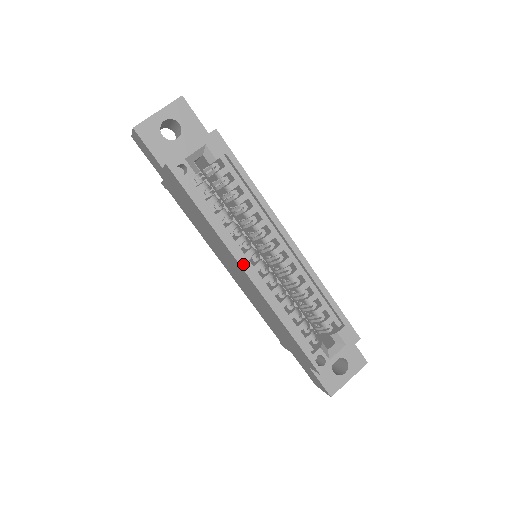
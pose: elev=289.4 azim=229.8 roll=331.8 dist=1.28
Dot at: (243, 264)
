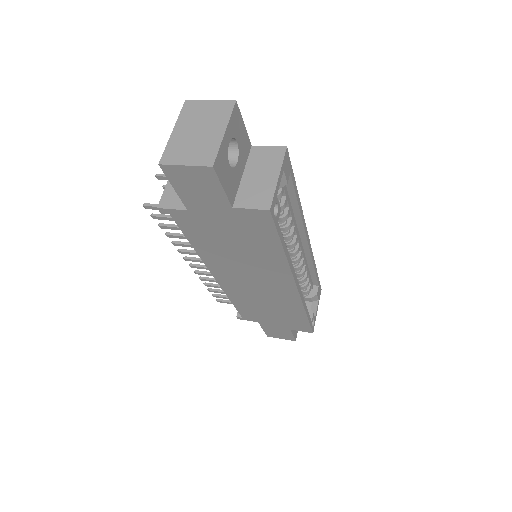
Dot at: (296, 279)
